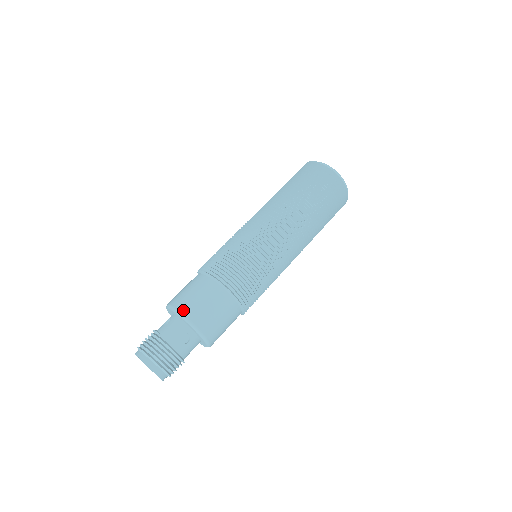
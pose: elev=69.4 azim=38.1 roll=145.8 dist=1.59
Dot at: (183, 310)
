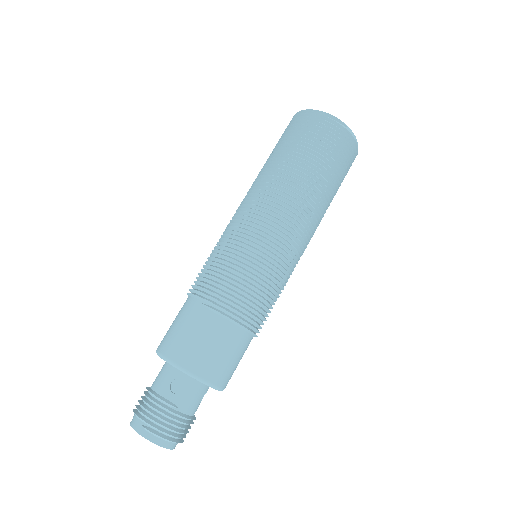
Dot at: (215, 380)
